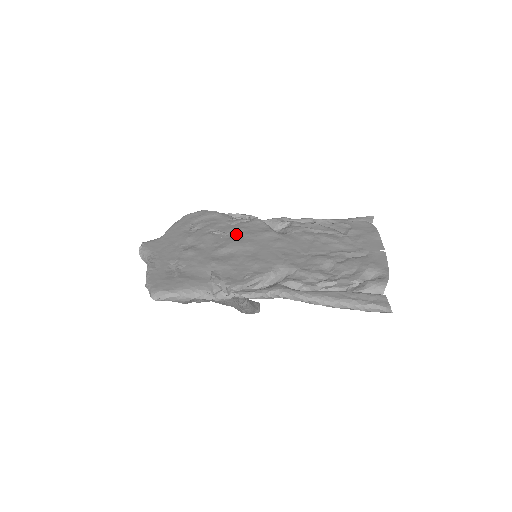
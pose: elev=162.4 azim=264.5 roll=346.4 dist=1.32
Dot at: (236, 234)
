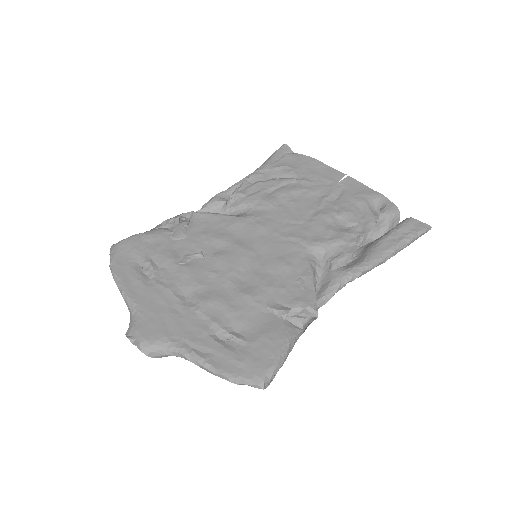
Dot at: (210, 246)
